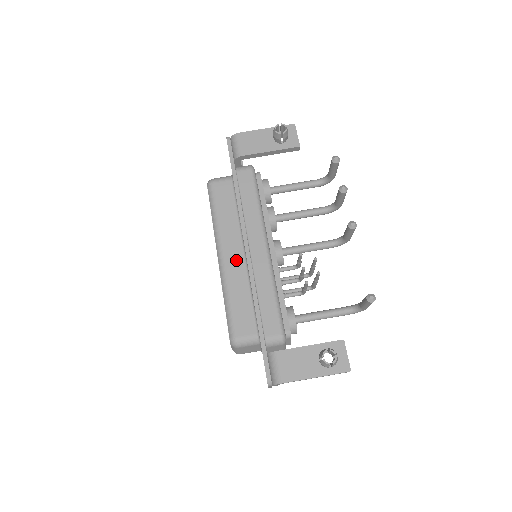
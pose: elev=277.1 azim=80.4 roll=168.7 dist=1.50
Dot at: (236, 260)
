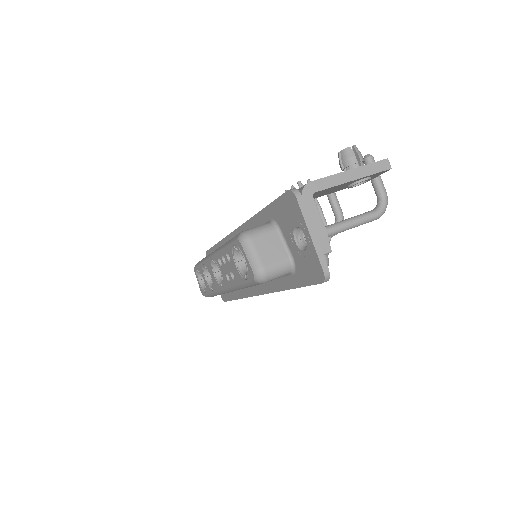
Dot at: occluded
